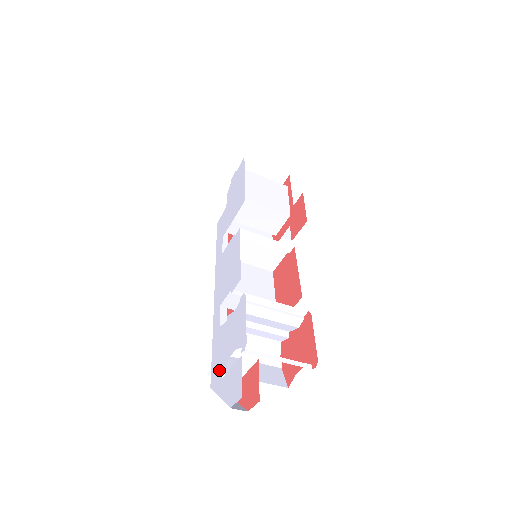
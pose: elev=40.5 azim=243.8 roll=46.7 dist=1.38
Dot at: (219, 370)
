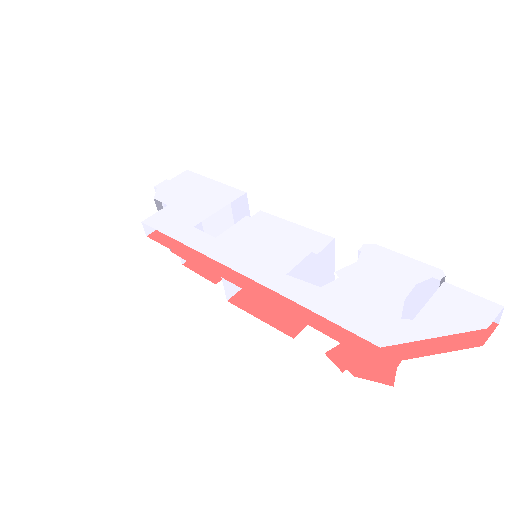
Dot at: (389, 318)
